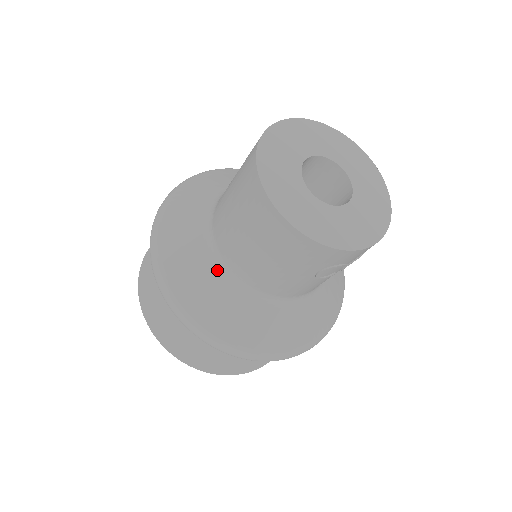
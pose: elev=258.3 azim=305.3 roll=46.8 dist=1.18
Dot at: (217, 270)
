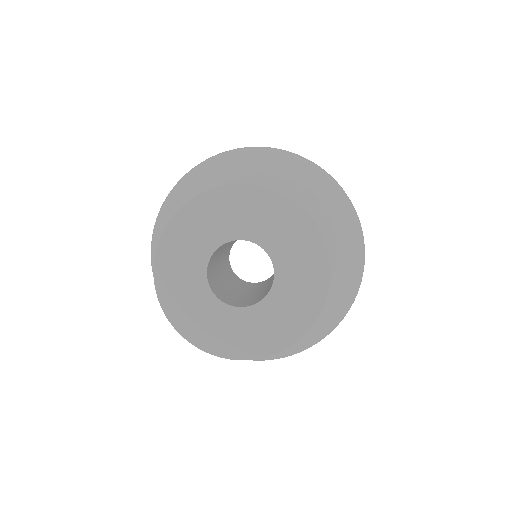
Dot at: occluded
